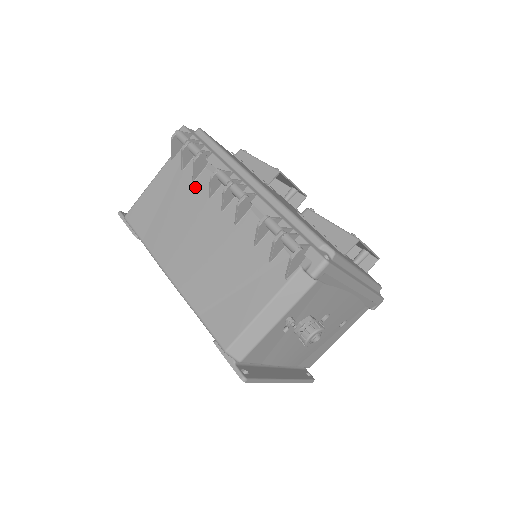
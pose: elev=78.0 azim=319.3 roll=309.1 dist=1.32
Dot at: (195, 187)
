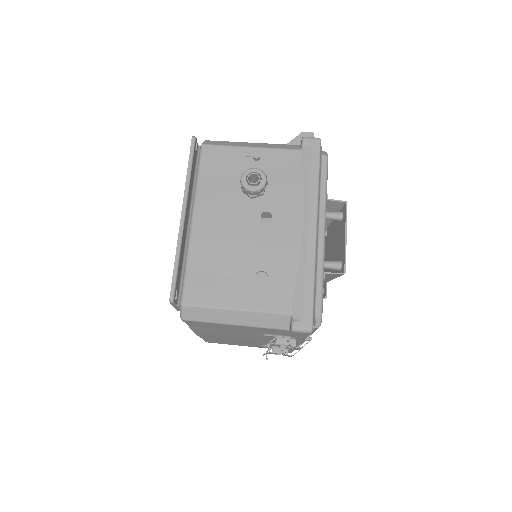
Dot at: occluded
